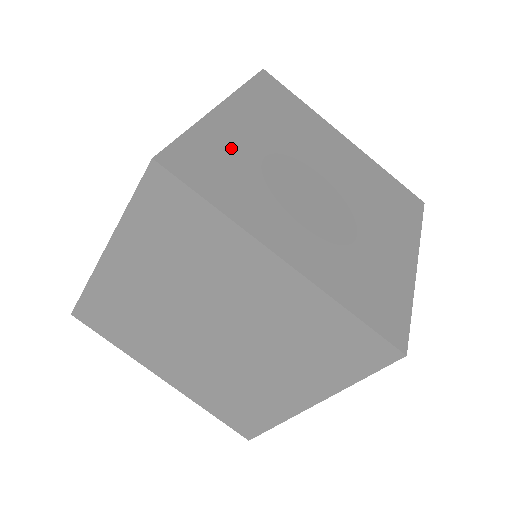
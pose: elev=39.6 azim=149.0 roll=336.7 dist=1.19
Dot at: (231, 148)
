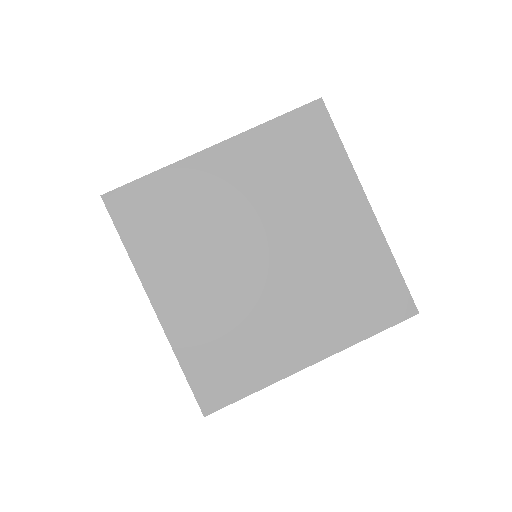
Dot at: occluded
